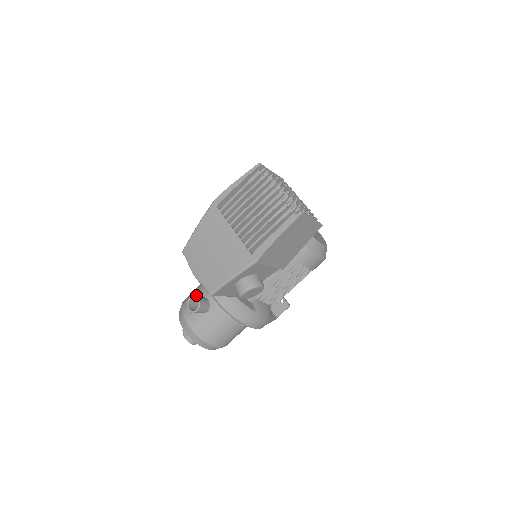
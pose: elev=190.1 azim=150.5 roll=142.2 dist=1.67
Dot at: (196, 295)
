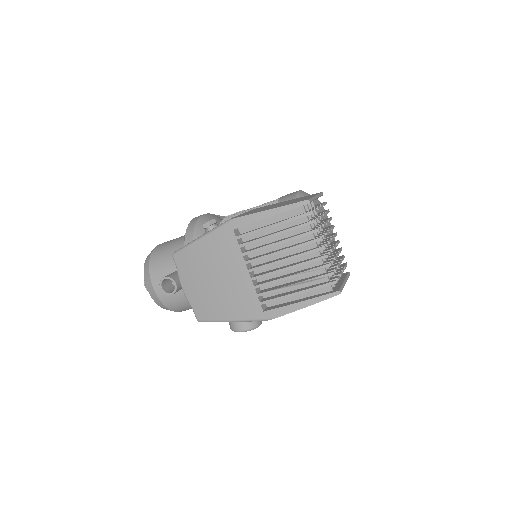
Dot at: (171, 263)
